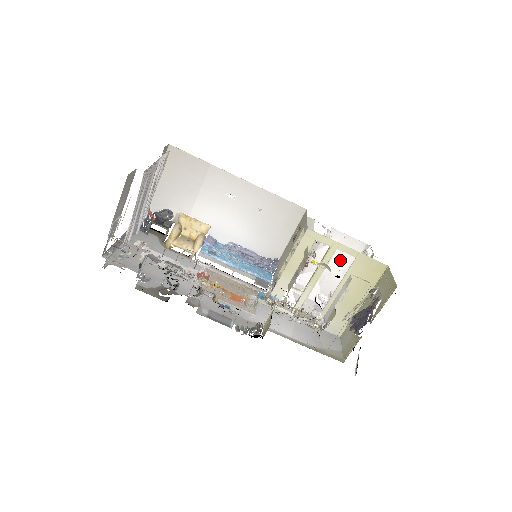
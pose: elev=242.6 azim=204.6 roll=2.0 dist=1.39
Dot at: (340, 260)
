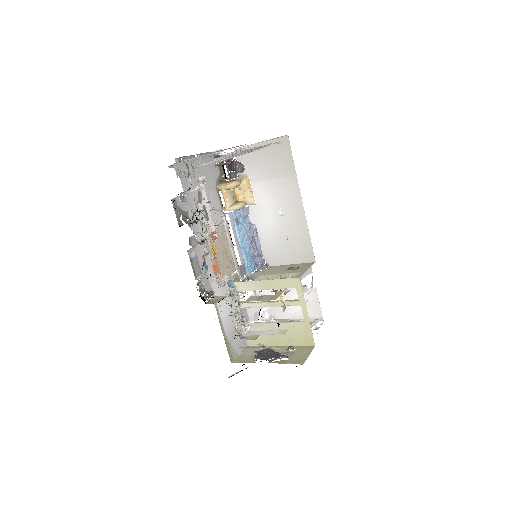
Dot at: (299, 308)
